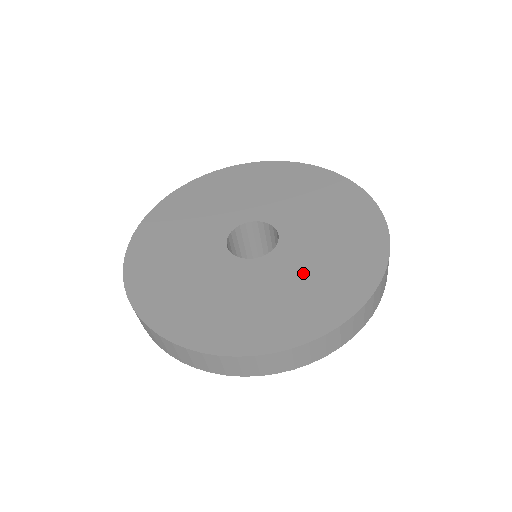
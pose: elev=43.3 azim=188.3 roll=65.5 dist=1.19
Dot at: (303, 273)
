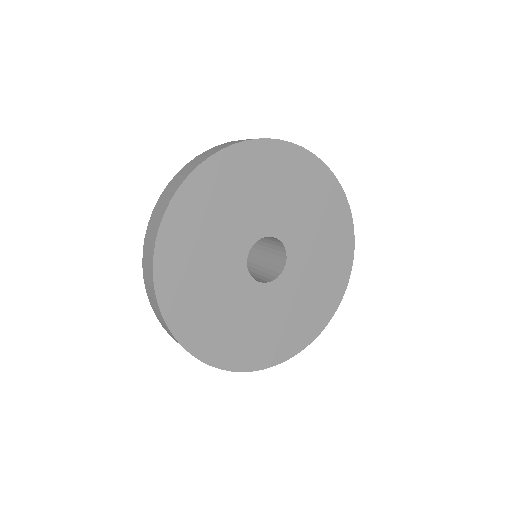
Dot at: (316, 258)
